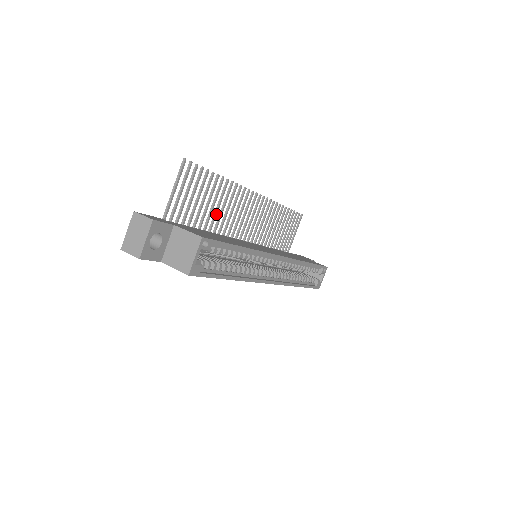
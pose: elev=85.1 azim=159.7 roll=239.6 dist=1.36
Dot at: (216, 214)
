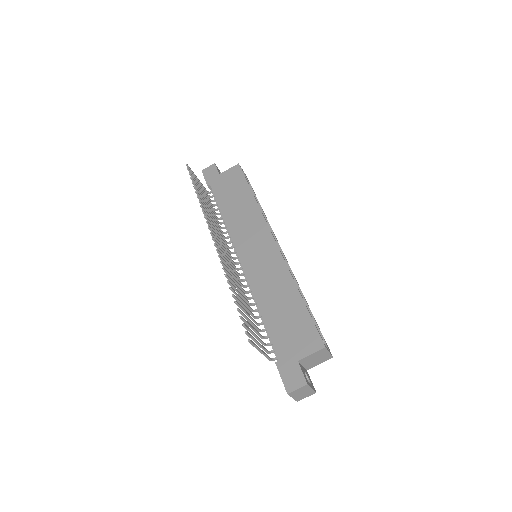
Dot at: (242, 296)
